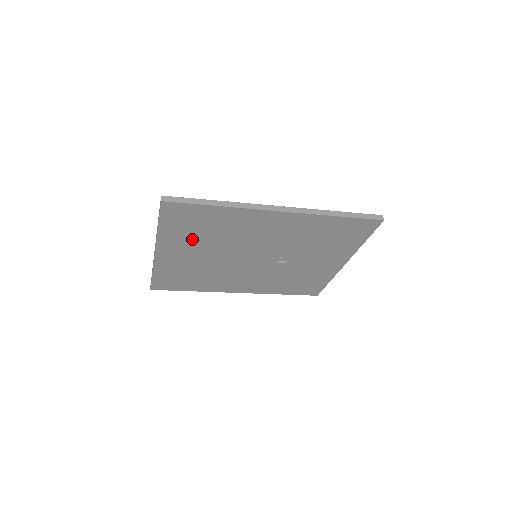
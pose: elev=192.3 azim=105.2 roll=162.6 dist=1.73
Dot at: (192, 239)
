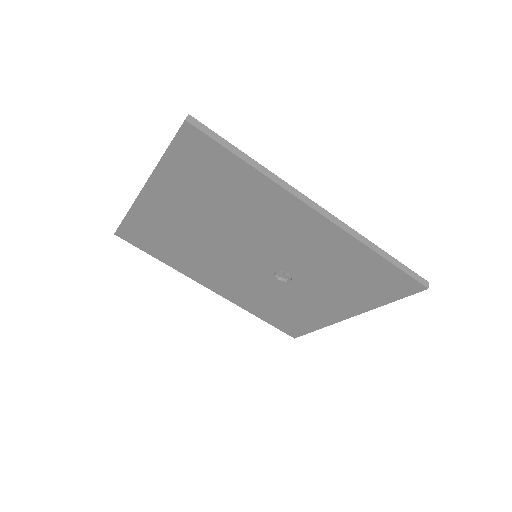
Dot at: (195, 194)
